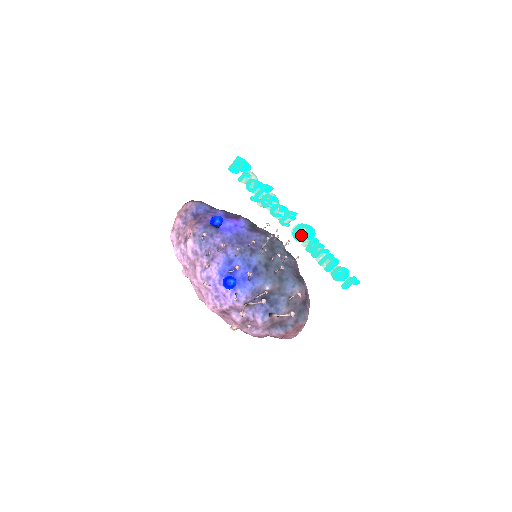
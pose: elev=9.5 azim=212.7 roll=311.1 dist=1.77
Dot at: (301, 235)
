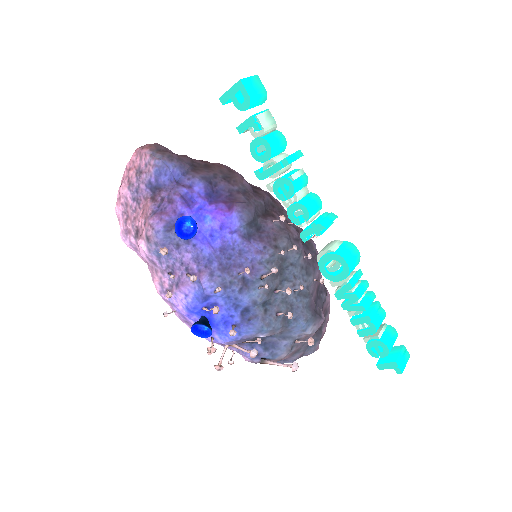
Dot at: (333, 269)
